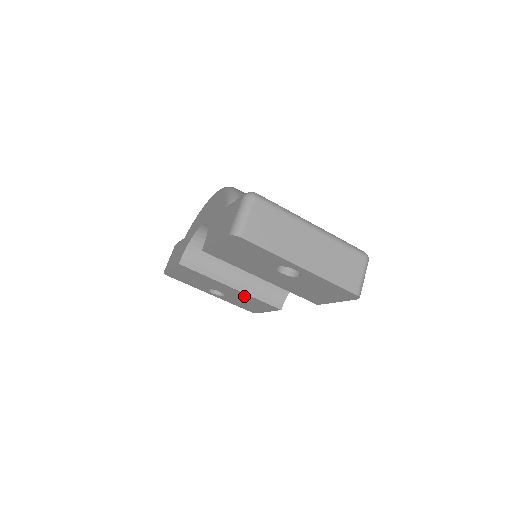
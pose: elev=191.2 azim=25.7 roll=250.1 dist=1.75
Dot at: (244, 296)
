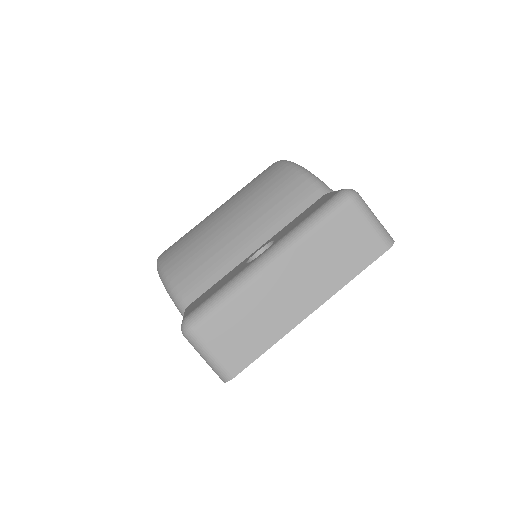
Dot at: occluded
